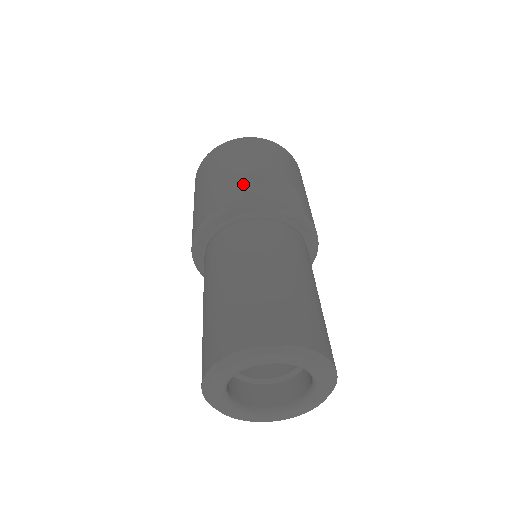
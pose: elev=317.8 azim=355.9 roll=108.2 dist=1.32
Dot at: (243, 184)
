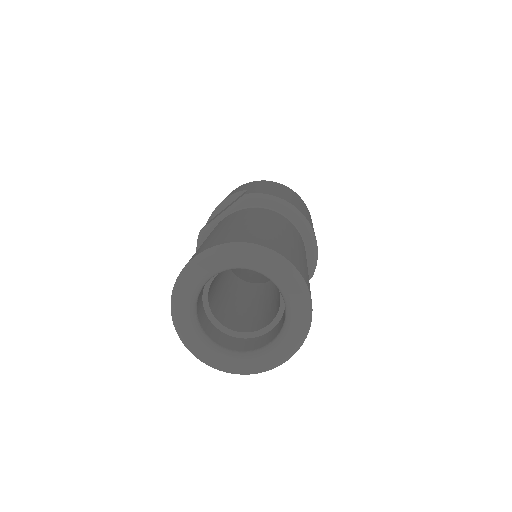
Dot at: occluded
